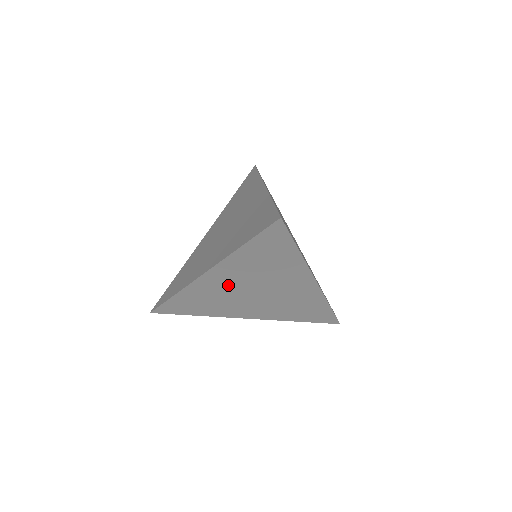
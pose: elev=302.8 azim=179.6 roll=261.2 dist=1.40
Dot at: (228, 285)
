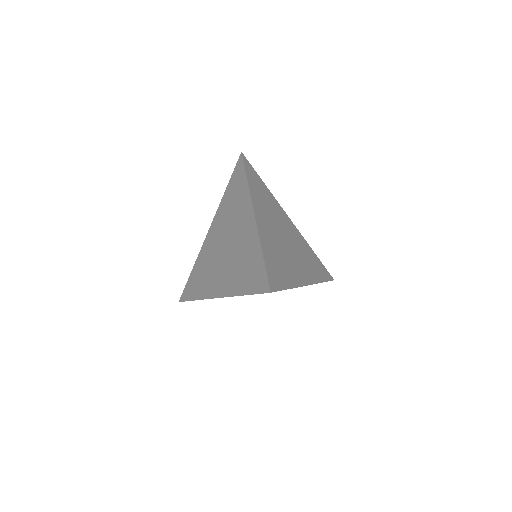
Dot at: occluded
